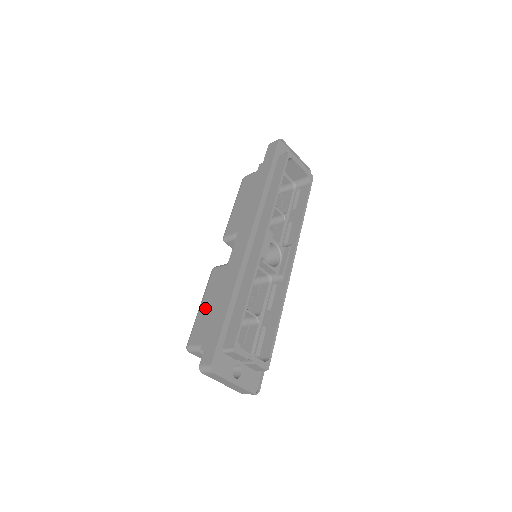
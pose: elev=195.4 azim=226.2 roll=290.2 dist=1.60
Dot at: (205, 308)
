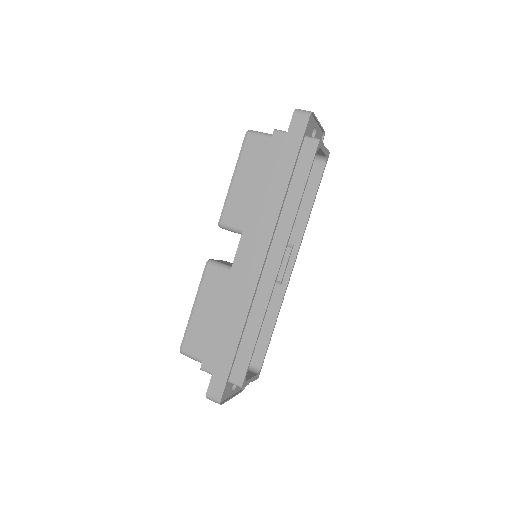
Dot at: (201, 315)
